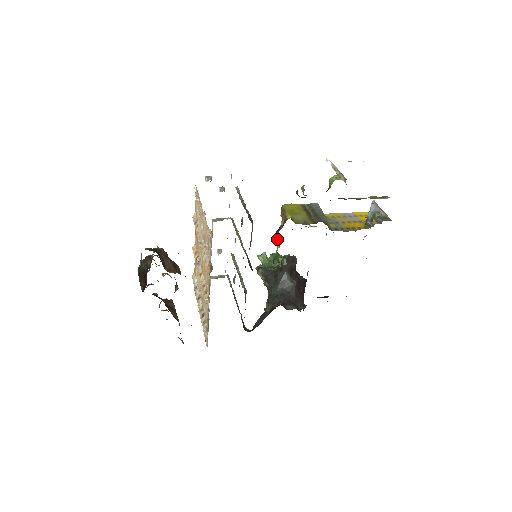
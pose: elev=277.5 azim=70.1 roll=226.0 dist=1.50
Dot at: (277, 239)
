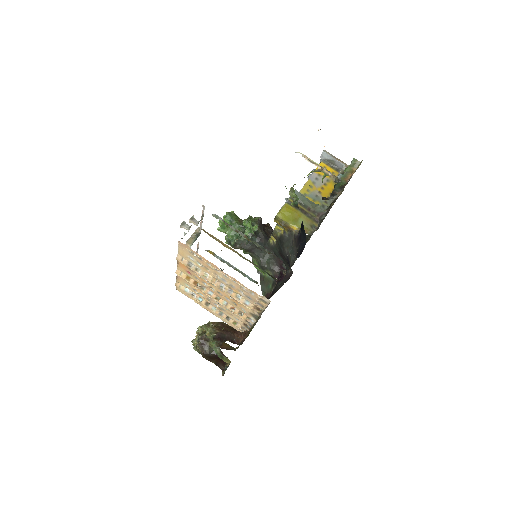
Dot at: (277, 239)
